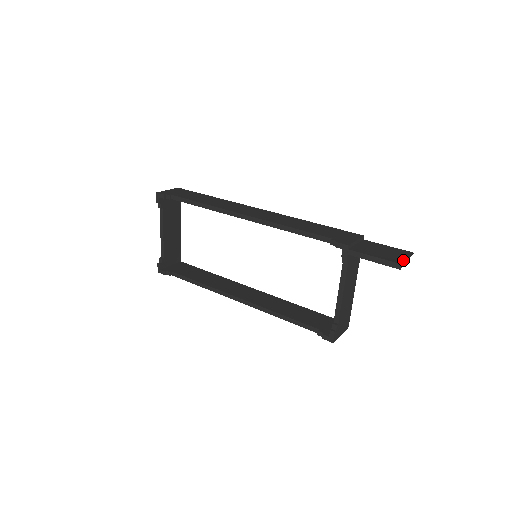
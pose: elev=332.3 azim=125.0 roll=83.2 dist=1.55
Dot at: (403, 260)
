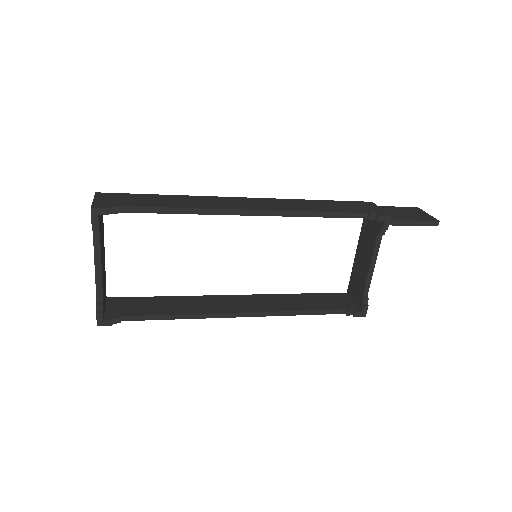
Dot at: (431, 217)
